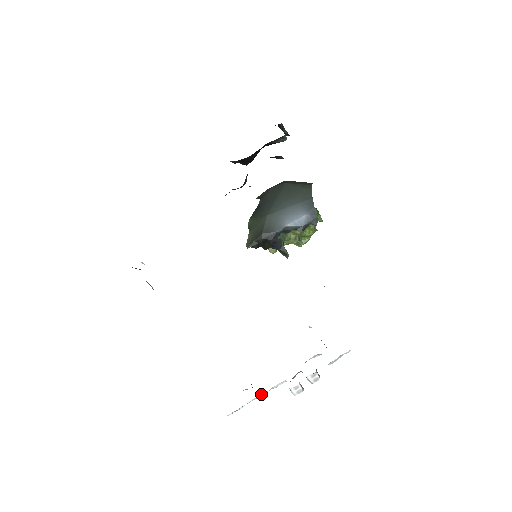
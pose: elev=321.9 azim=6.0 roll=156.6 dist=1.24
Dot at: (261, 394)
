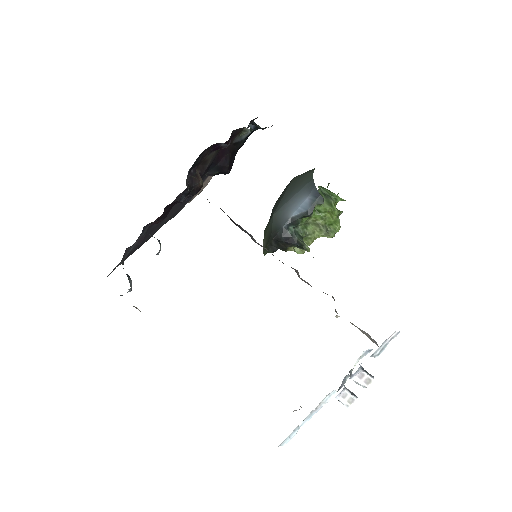
Dot at: (310, 412)
